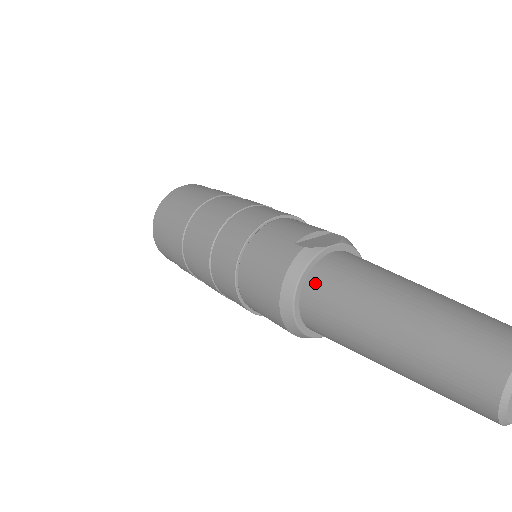
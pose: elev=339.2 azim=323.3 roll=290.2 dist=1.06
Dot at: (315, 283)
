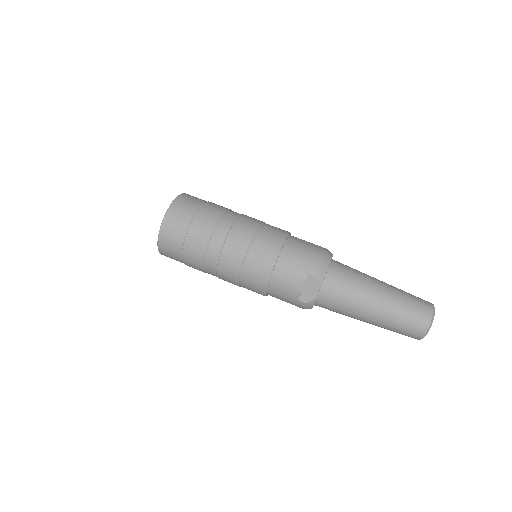
Dot at: occluded
